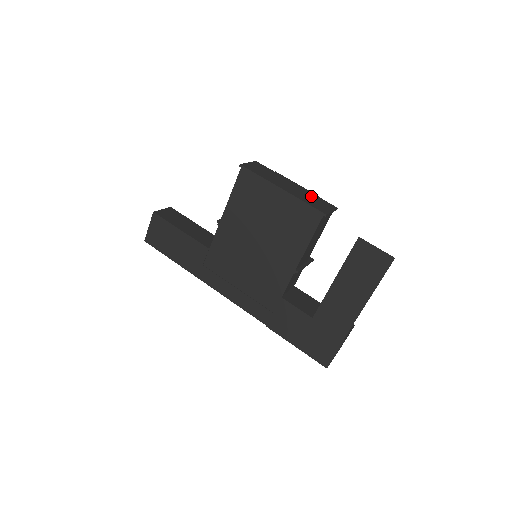
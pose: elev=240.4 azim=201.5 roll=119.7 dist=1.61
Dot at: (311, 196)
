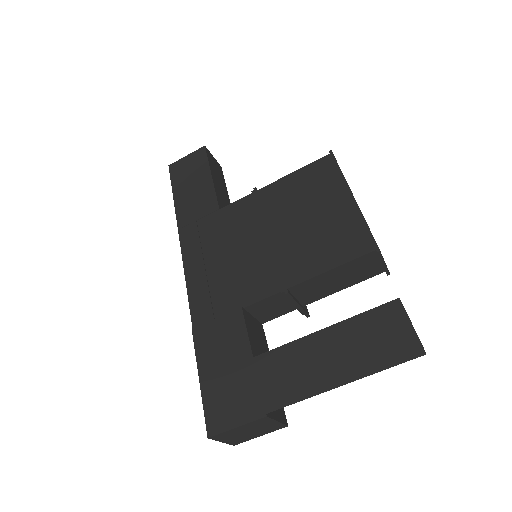
Dot at: occluded
